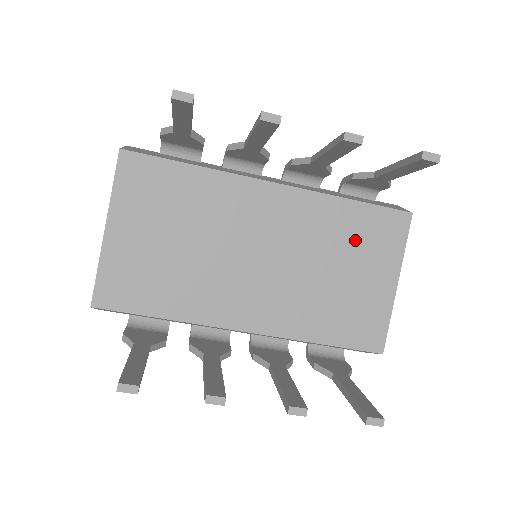
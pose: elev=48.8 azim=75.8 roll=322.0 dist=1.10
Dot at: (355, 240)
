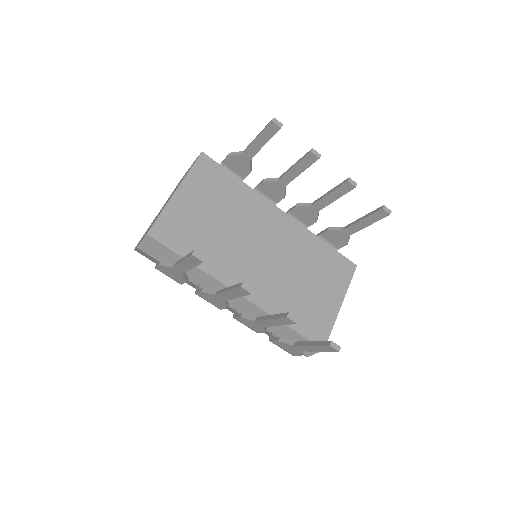
Dot at: (322, 267)
